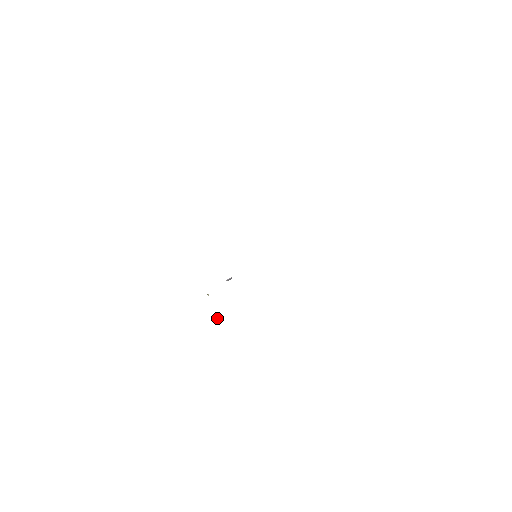
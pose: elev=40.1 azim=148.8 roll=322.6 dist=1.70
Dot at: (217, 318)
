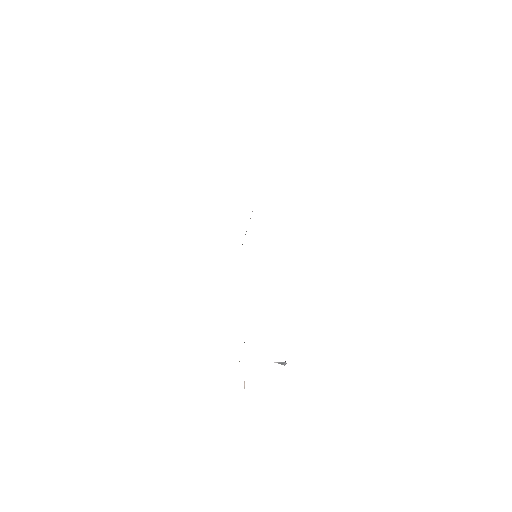
Dot at: (244, 386)
